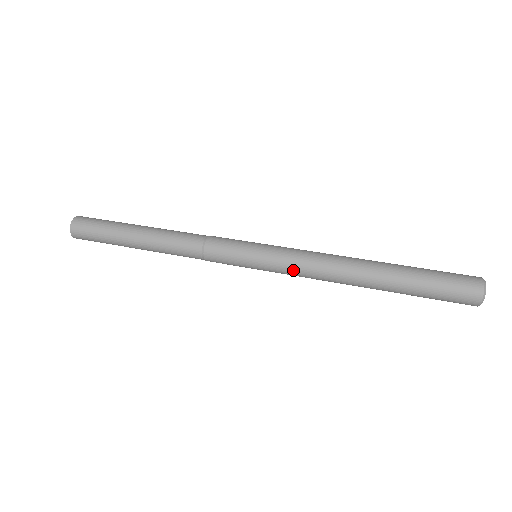
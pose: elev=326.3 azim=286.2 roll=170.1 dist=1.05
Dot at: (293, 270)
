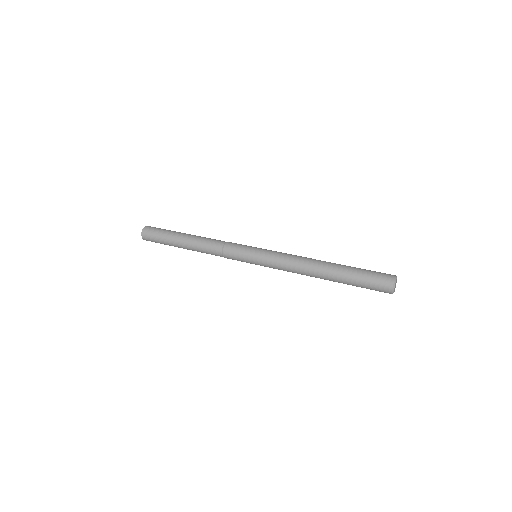
Dot at: (278, 268)
